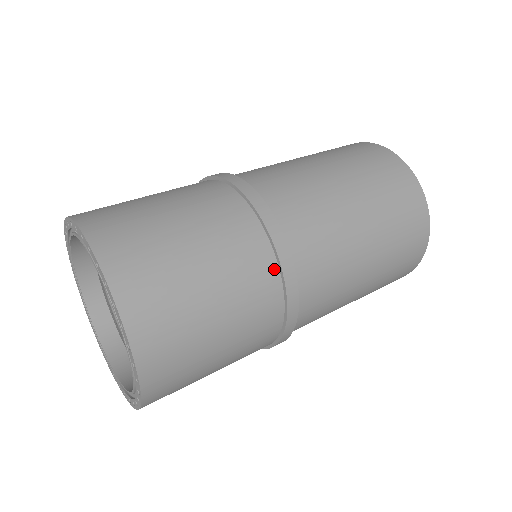
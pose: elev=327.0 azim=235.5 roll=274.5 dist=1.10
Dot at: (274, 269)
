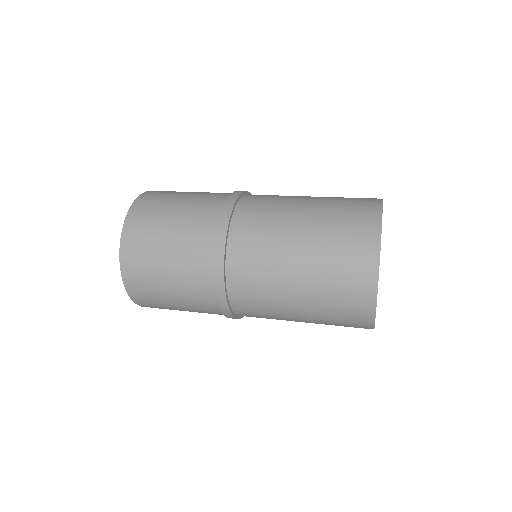
Dot at: (212, 278)
